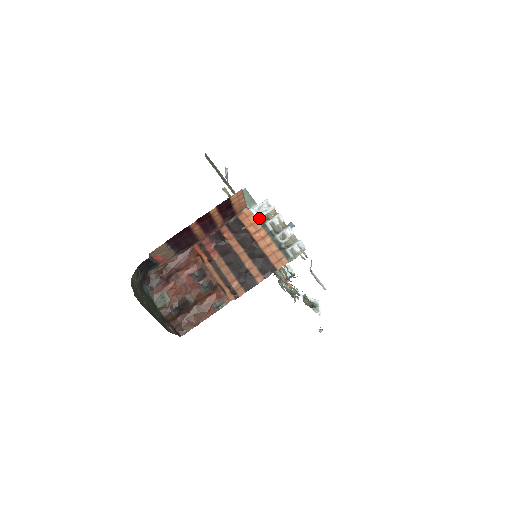
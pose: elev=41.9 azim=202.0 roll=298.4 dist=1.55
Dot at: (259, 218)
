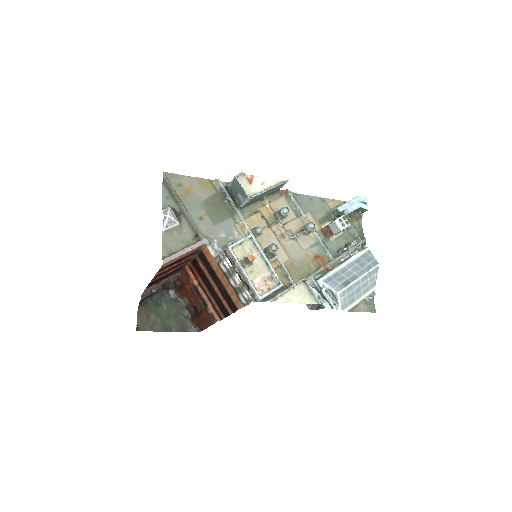
Dot at: (216, 256)
